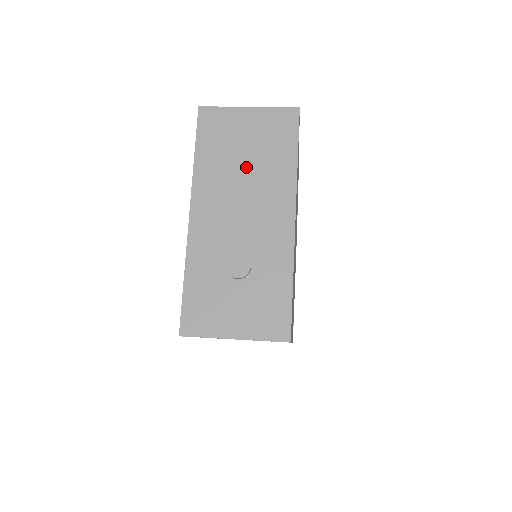
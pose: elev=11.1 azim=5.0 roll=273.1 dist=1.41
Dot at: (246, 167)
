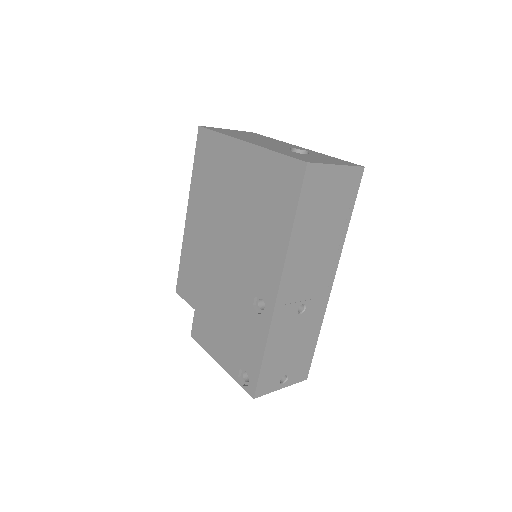
Dot at: (253, 137)
